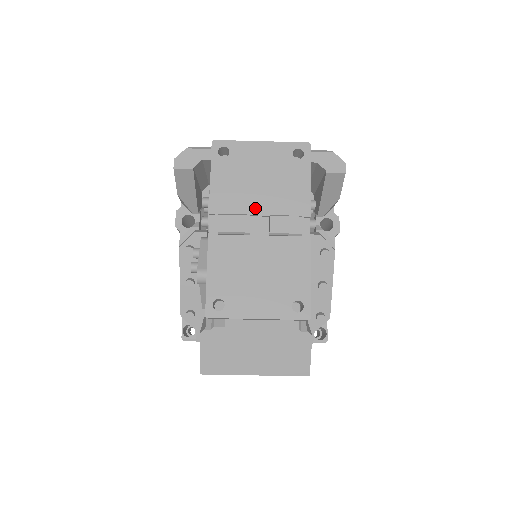
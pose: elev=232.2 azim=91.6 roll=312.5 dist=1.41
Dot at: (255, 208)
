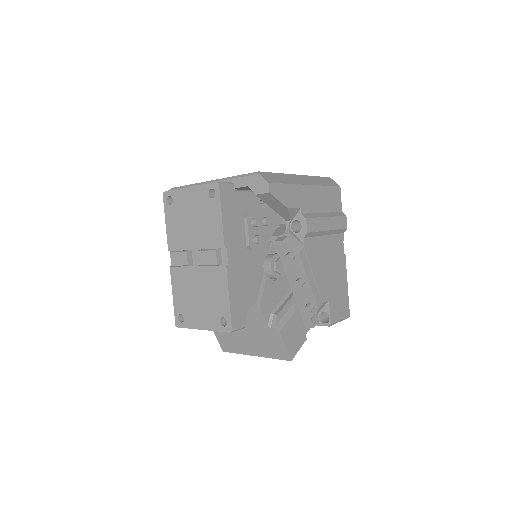
Dot at: (191, 244)
